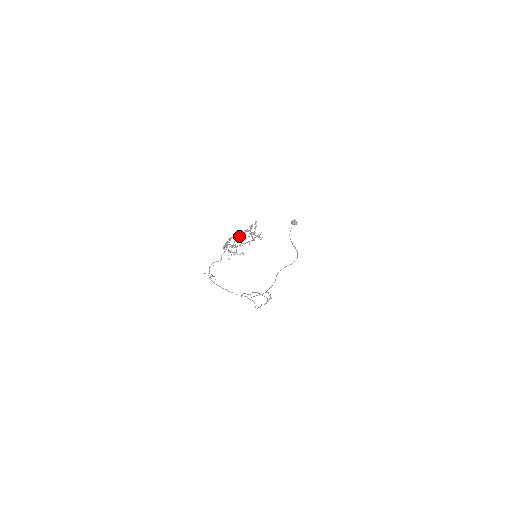
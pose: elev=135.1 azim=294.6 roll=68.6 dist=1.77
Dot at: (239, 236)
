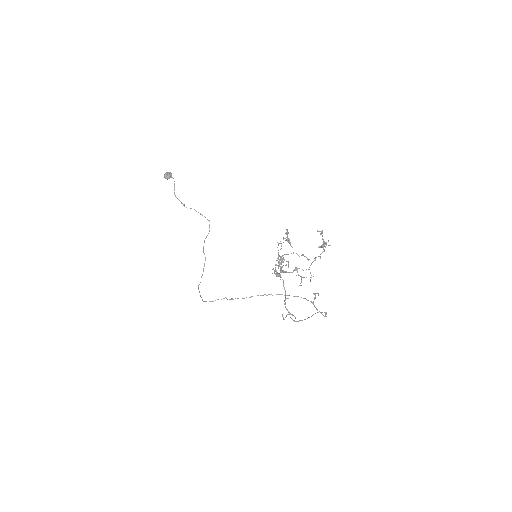
Dot at: occluded
